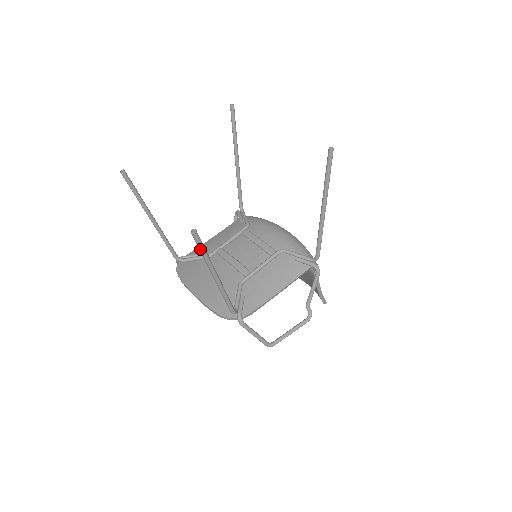
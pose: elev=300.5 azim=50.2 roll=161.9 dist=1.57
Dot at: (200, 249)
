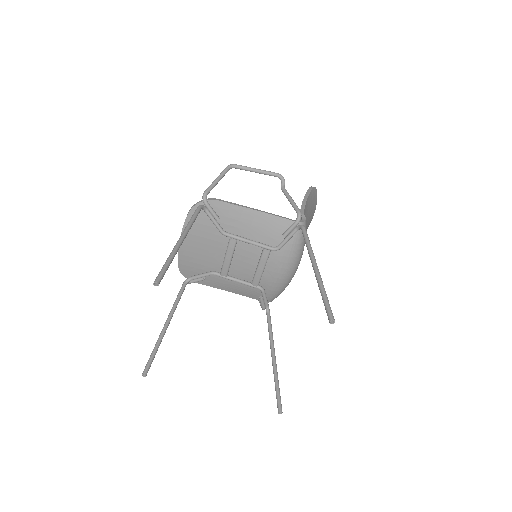
Dot at: (150, 358)
